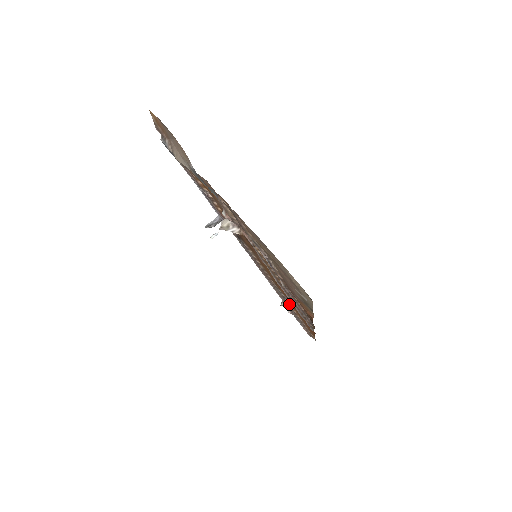
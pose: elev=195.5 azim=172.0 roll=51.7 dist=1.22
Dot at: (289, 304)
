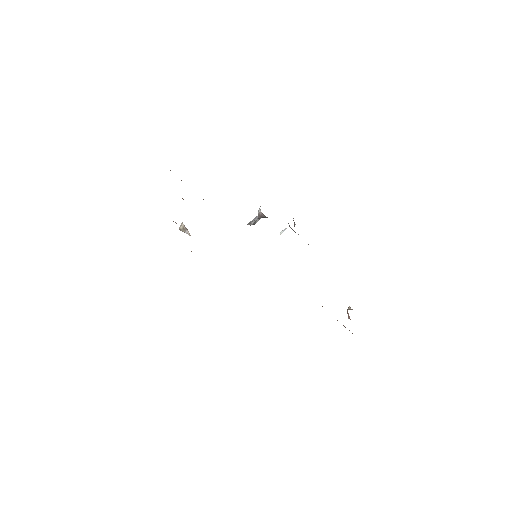
Dot at: occluded
